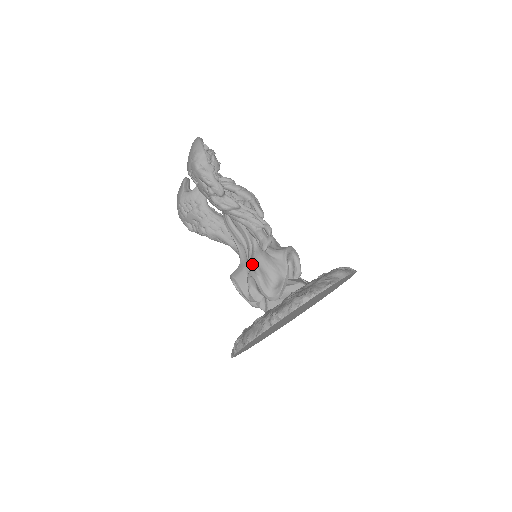
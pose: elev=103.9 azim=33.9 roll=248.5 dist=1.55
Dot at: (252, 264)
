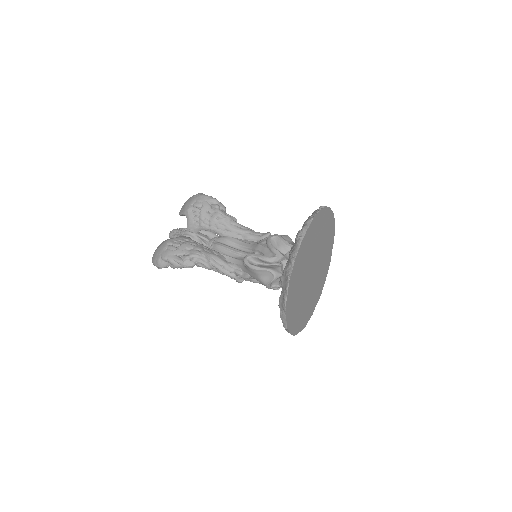
Dot at: (266, 238)
